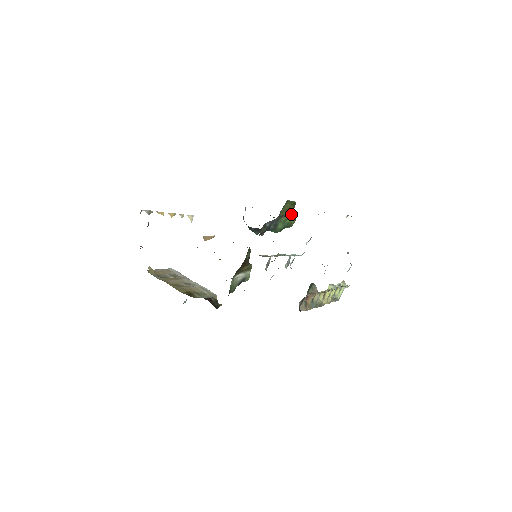
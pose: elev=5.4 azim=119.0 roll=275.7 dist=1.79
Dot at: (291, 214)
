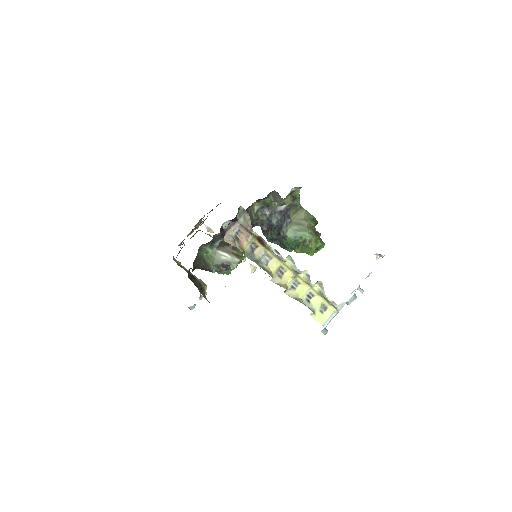
Dot at: (306, 228)
